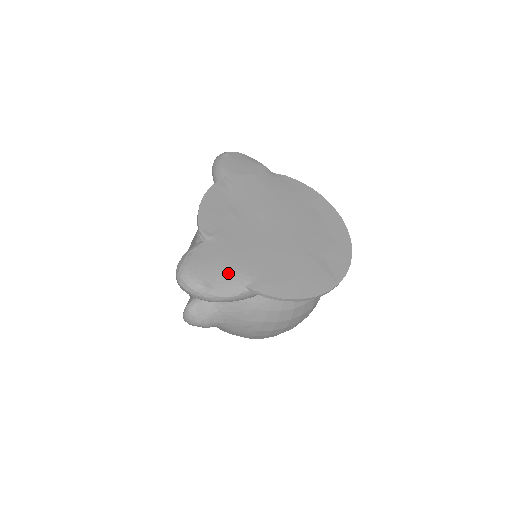
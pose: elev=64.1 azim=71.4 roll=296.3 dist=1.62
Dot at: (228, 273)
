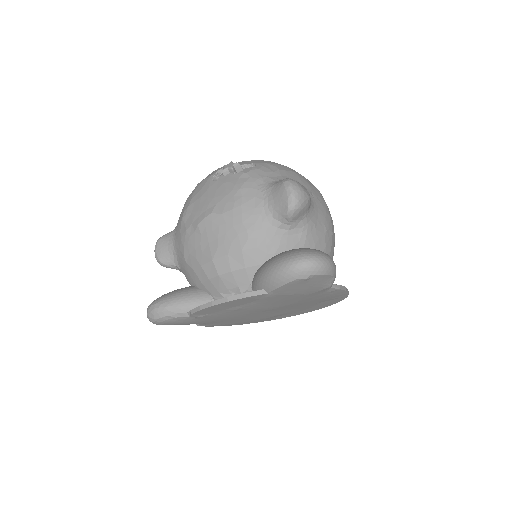
Dot at: occluded
